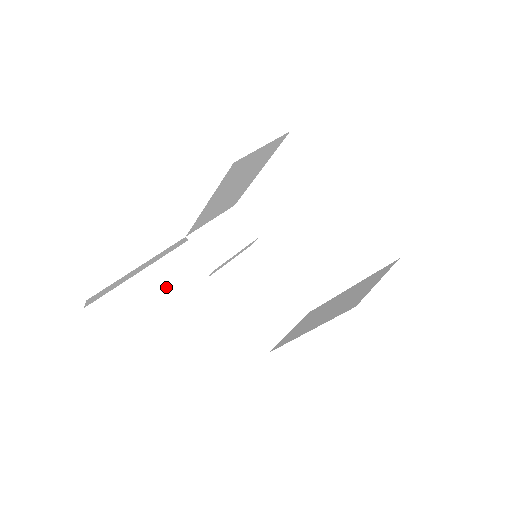
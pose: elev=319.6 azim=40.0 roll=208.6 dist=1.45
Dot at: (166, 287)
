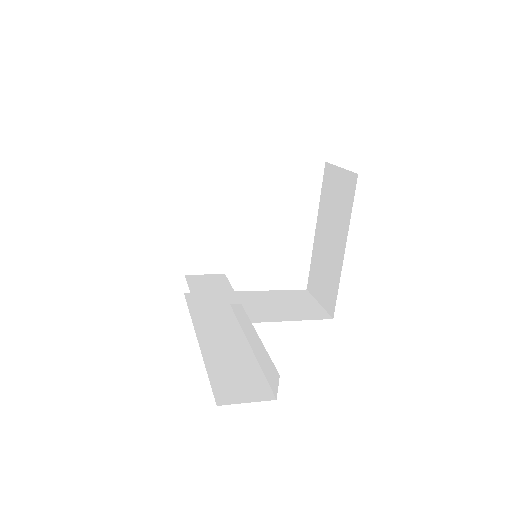
Dot at: (231, 347)
